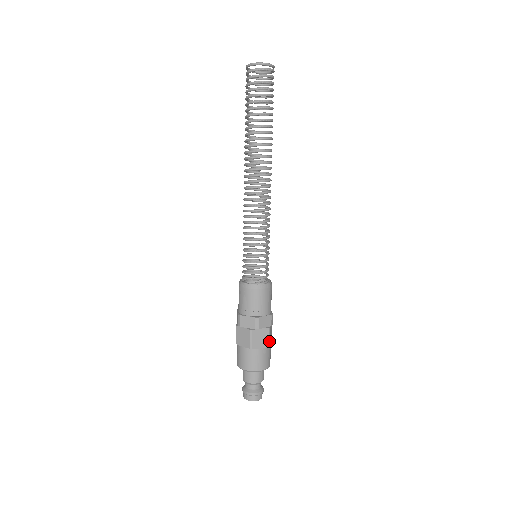
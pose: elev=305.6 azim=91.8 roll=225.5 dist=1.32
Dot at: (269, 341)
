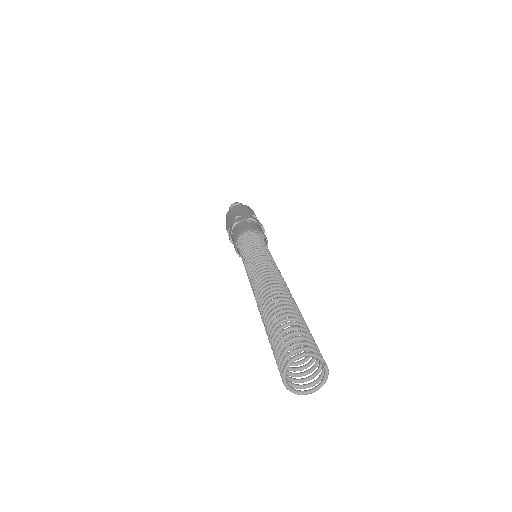
Dot at: occluded
